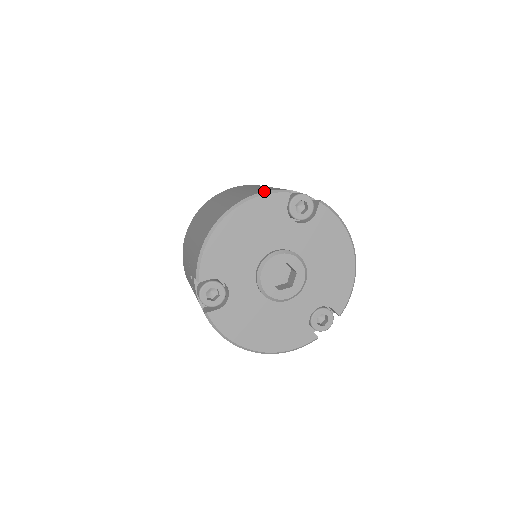
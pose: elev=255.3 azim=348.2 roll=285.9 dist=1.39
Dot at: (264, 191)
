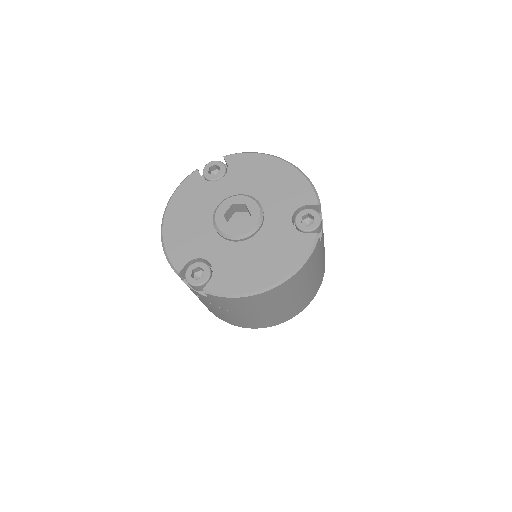
Dot at: (179, 185)
